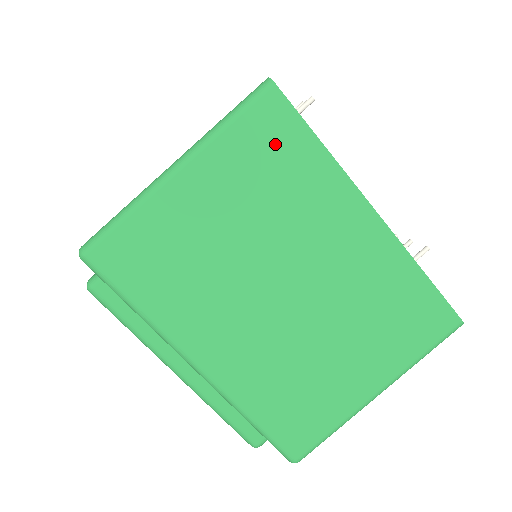
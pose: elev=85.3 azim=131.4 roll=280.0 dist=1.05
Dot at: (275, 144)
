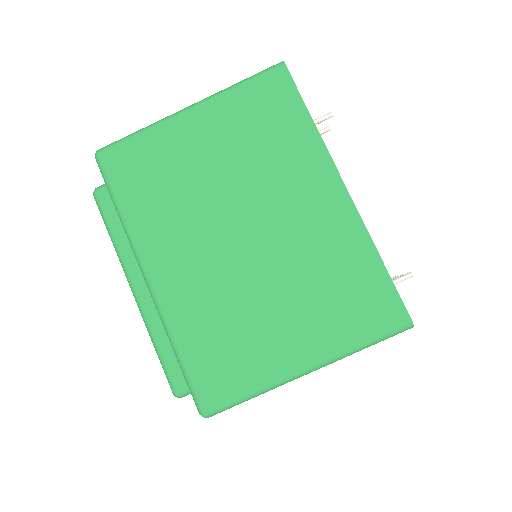
Dot at: (272, 108)
